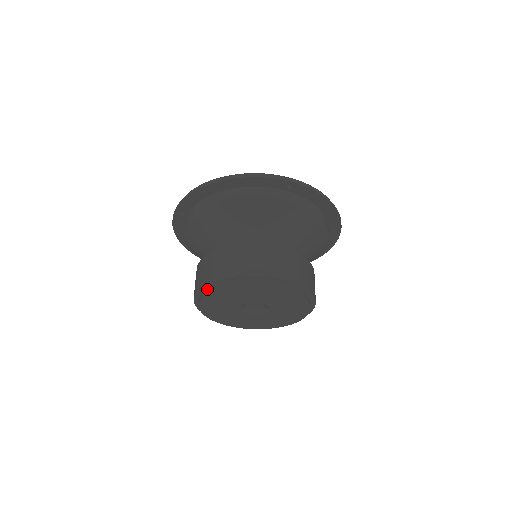
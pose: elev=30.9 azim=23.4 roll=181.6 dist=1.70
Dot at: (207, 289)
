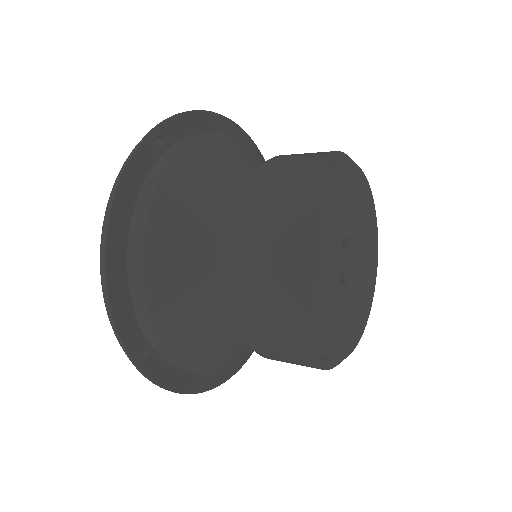
Dot at: (328, 165)
